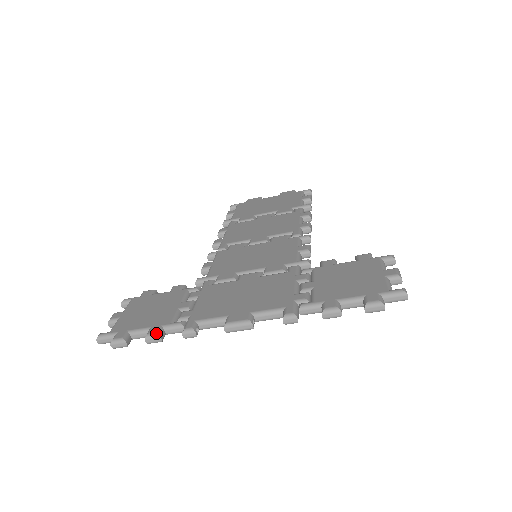
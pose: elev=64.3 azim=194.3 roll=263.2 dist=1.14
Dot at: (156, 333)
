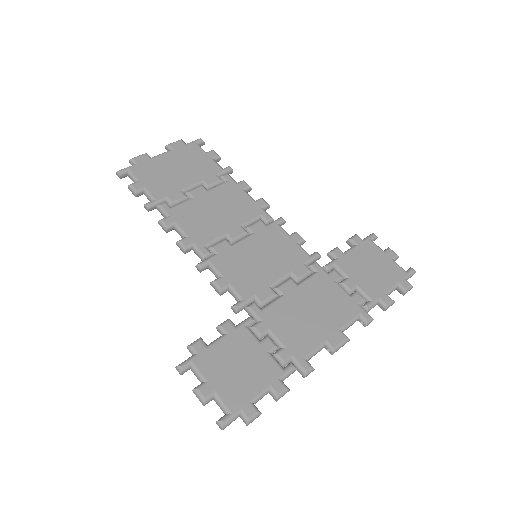
Dot at: (285, 389)
